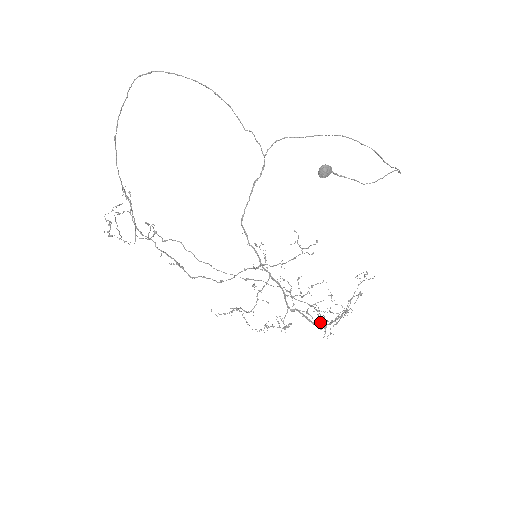
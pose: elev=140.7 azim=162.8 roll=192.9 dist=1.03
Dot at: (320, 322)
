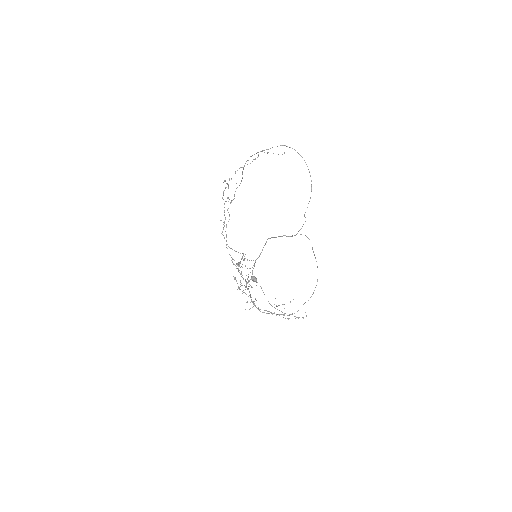
Dot at: occluded
